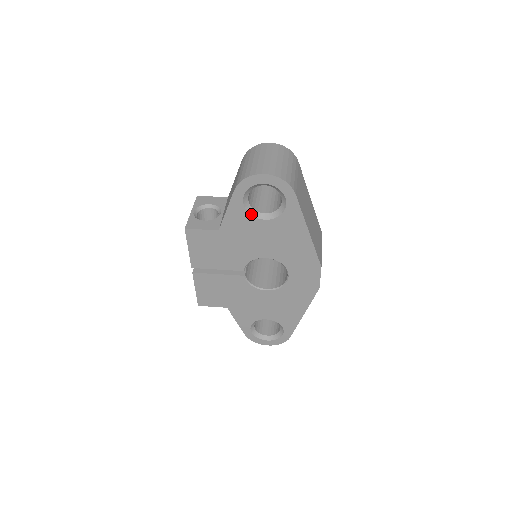
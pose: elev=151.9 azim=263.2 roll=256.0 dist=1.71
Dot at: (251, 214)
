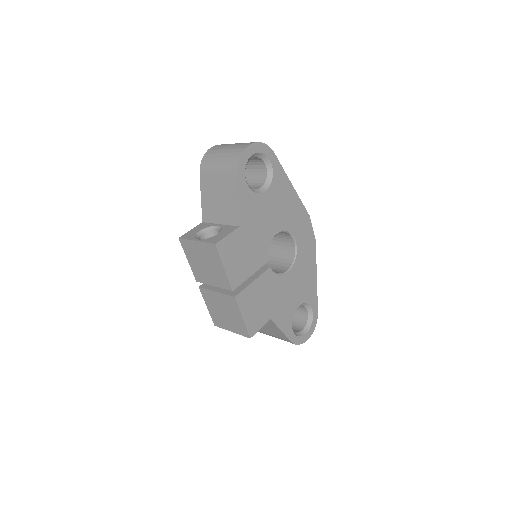
Dot at: (255, 192)
